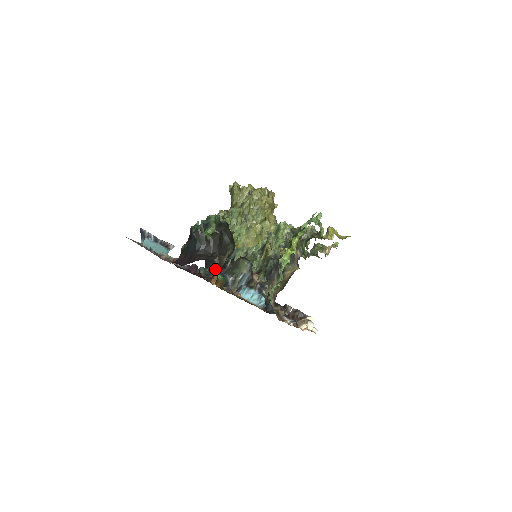
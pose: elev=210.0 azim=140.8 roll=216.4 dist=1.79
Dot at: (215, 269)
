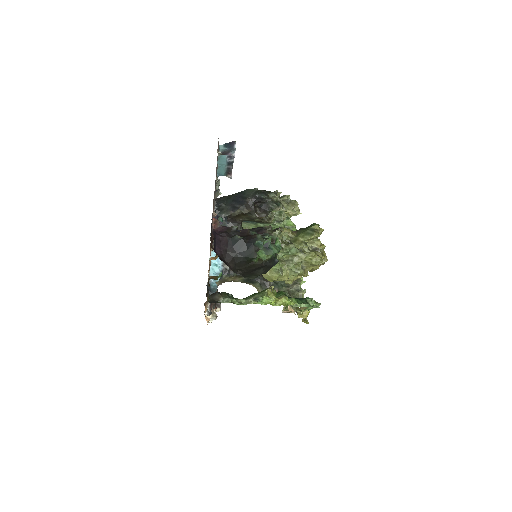
Dot at: (226, 216)
